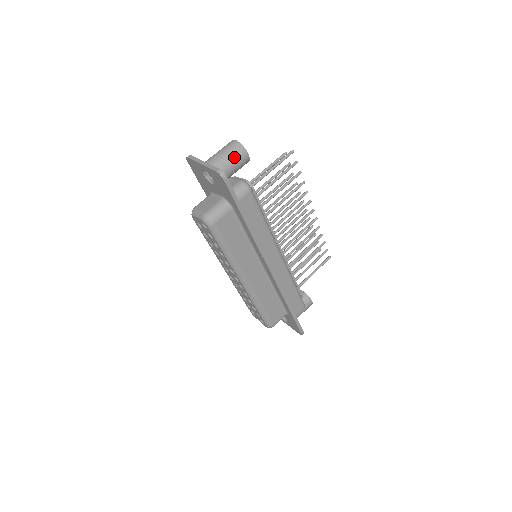
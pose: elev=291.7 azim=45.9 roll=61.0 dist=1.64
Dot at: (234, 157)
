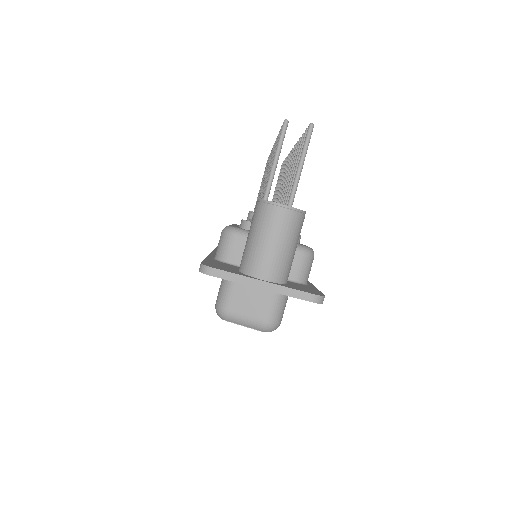
Dot at: (297, 238)
